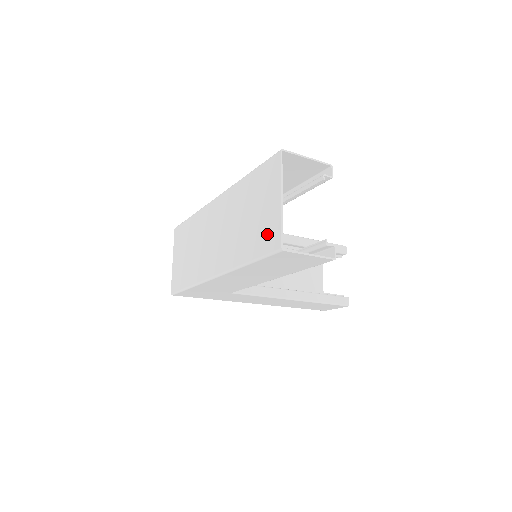
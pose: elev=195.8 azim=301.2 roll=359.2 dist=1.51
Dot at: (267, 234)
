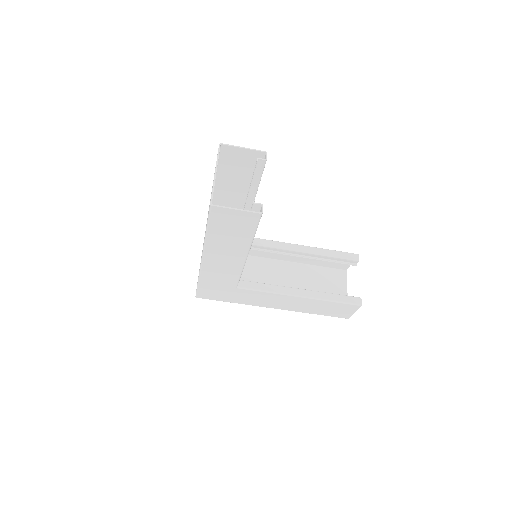
Dot at: occluded
